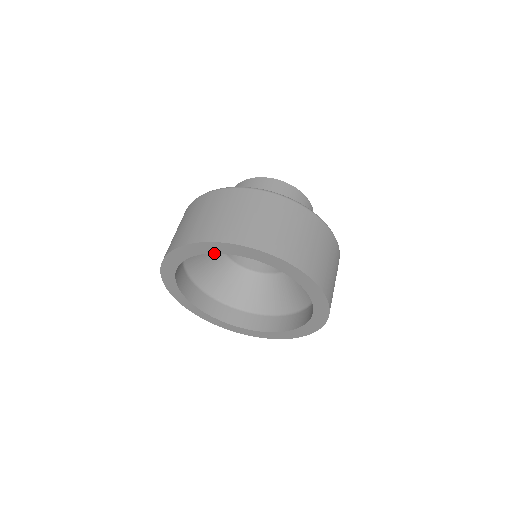
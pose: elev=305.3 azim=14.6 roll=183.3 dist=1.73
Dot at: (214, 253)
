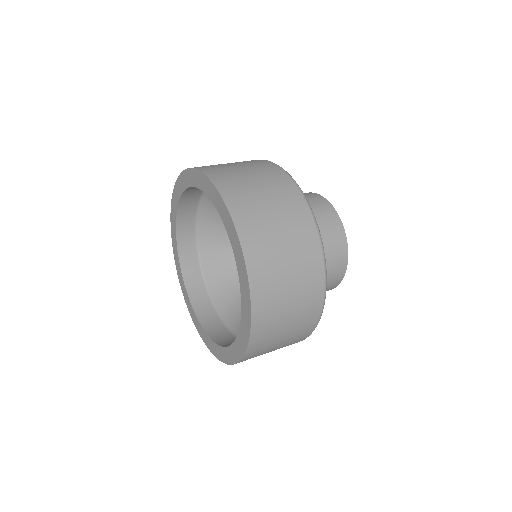
Dot at: occluded
